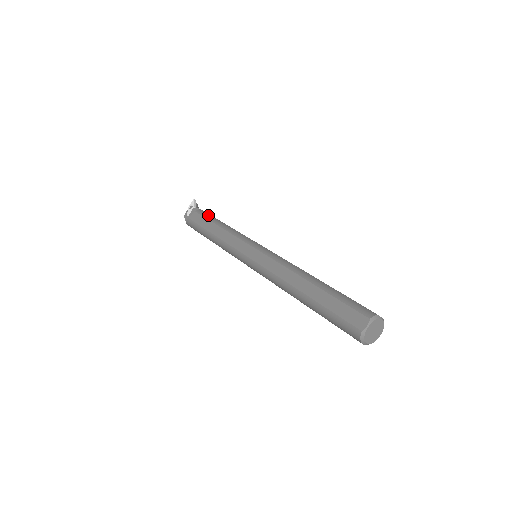
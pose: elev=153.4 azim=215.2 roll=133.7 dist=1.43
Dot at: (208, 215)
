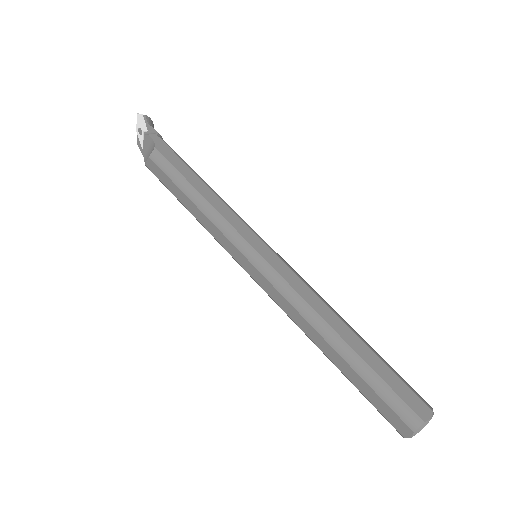
Dot at: (169, 169)
